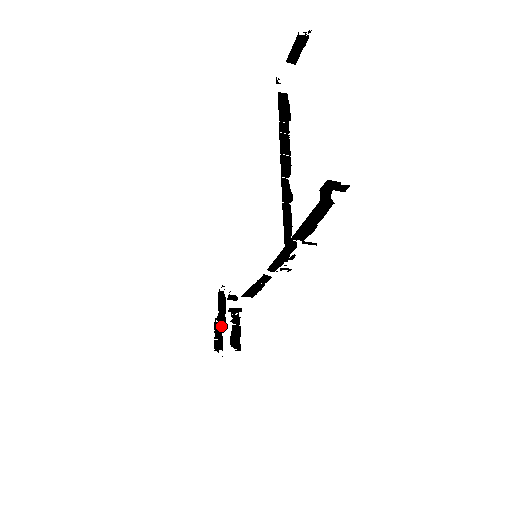
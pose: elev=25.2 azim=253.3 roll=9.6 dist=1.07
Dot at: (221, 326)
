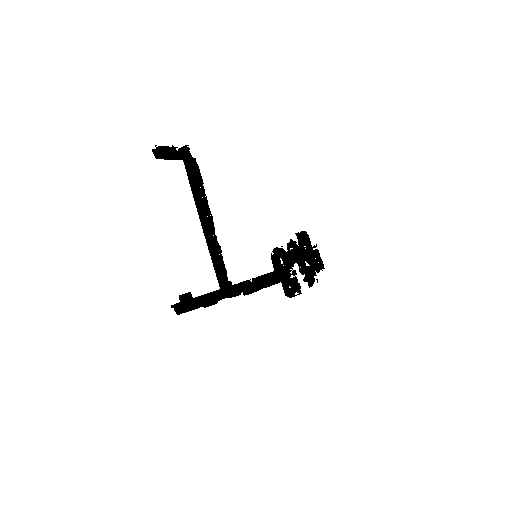
Dot at: (318, 252)
